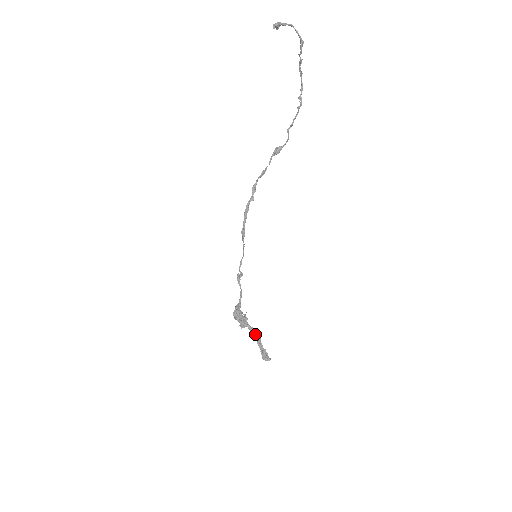
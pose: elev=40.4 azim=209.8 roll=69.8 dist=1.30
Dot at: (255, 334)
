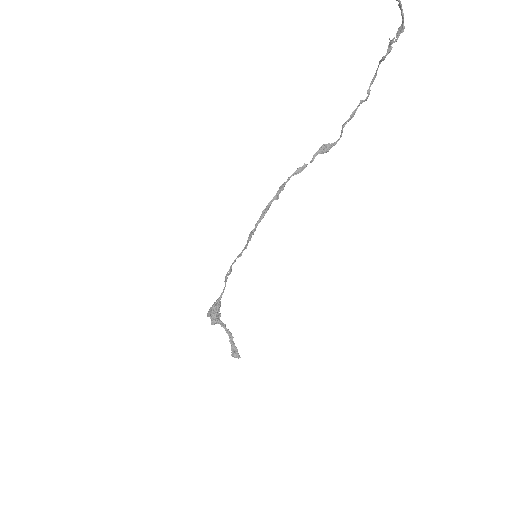
Dot at: (228, 332)
